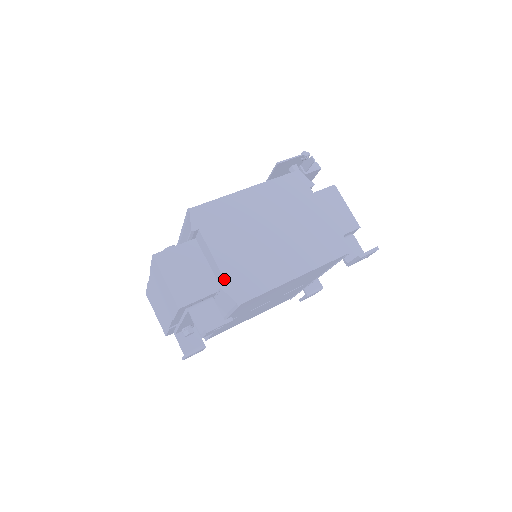
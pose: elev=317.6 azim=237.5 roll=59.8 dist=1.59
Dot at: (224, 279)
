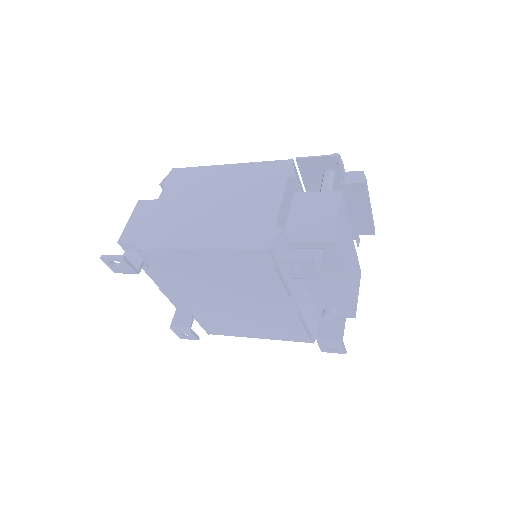
Dot at: (146, 226)
